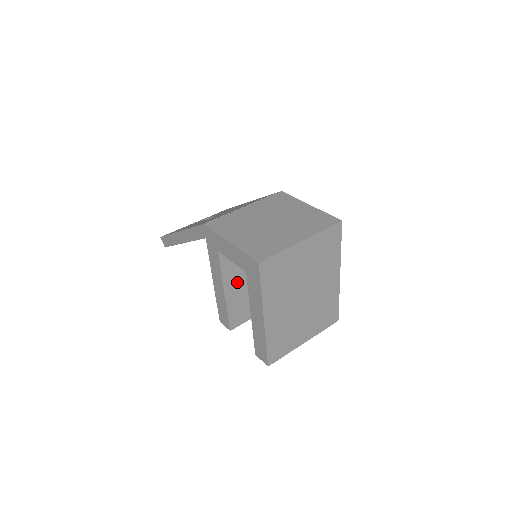
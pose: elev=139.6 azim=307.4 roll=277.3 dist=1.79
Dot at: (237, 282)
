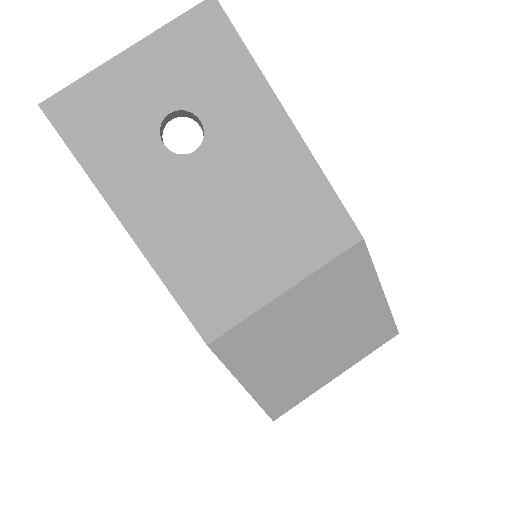
Dot at: occluded
